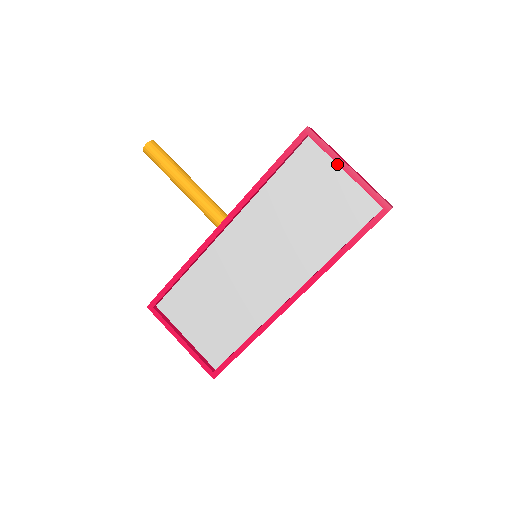
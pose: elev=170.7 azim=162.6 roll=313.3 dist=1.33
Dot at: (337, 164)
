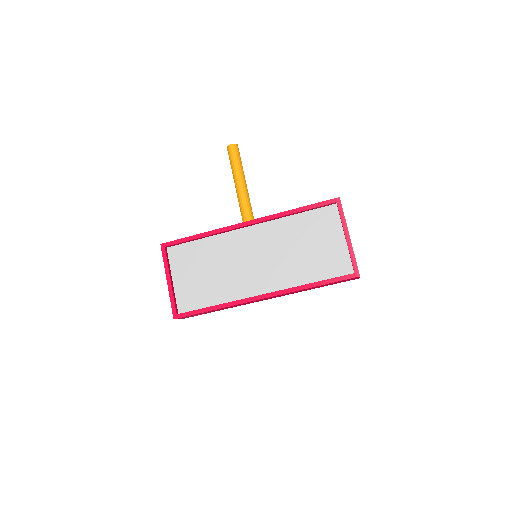
Dot at: (343, 230)
